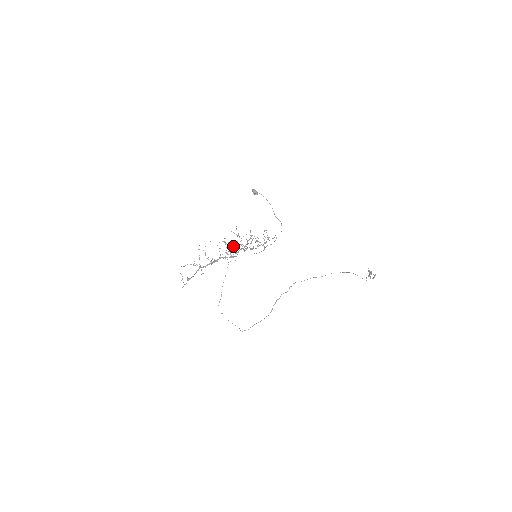
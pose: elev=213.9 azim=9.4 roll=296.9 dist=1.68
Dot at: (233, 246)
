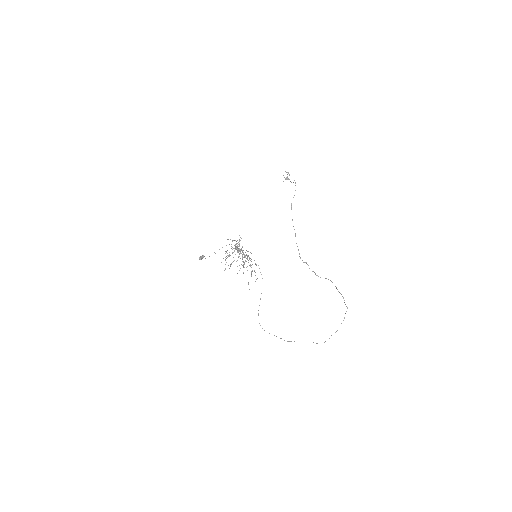
Dot at: occluded
